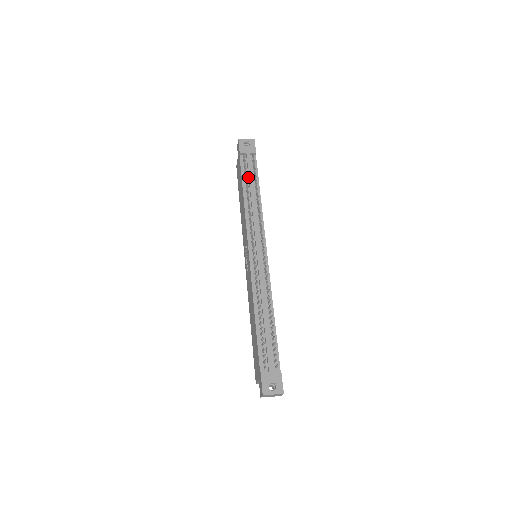
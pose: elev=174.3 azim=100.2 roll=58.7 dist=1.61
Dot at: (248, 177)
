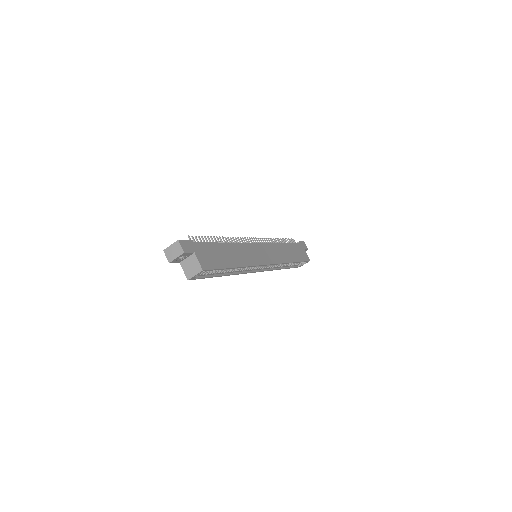
Dot at: occluded
